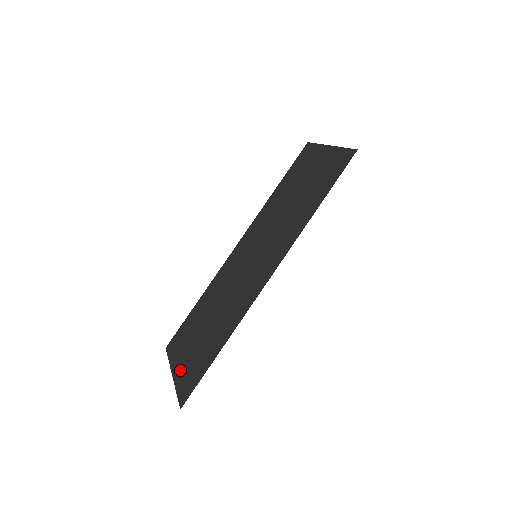
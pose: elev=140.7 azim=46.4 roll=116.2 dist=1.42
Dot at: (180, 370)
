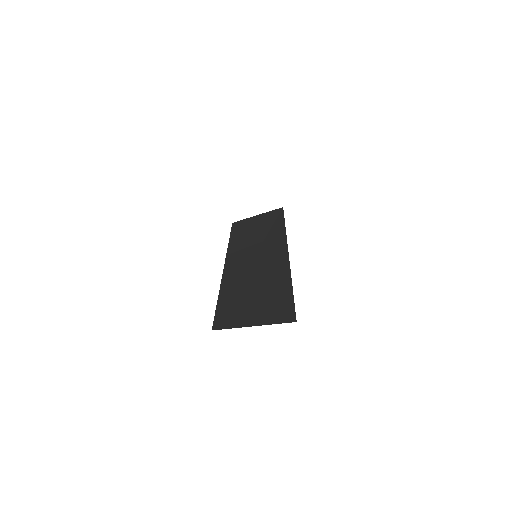
Dot at: (257, 318)
